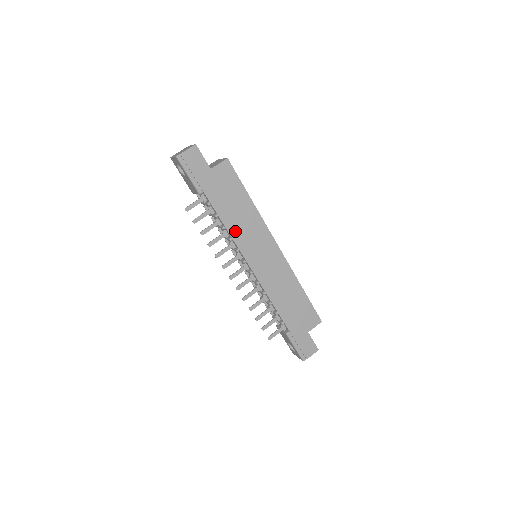
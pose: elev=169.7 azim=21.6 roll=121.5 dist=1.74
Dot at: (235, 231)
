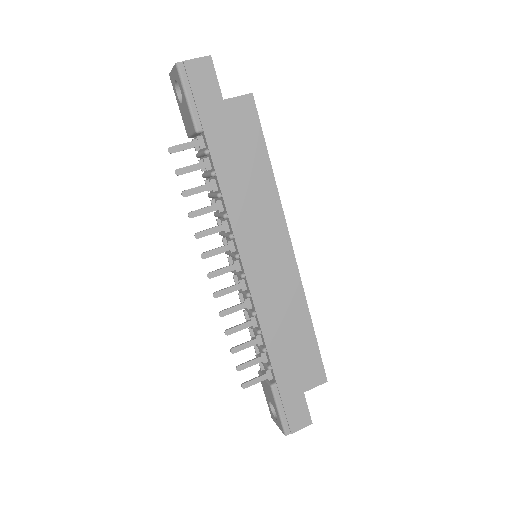
Dot at: (235, 205)
